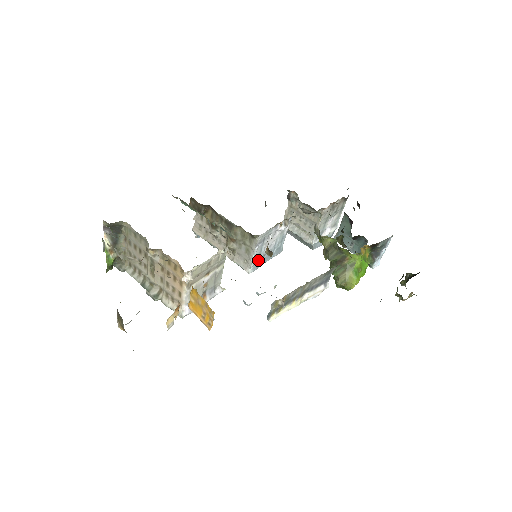
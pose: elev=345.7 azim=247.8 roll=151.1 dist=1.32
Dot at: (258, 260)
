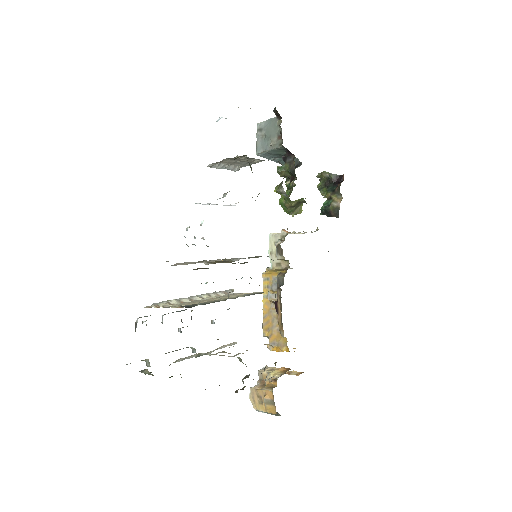
Dot at: occluded
